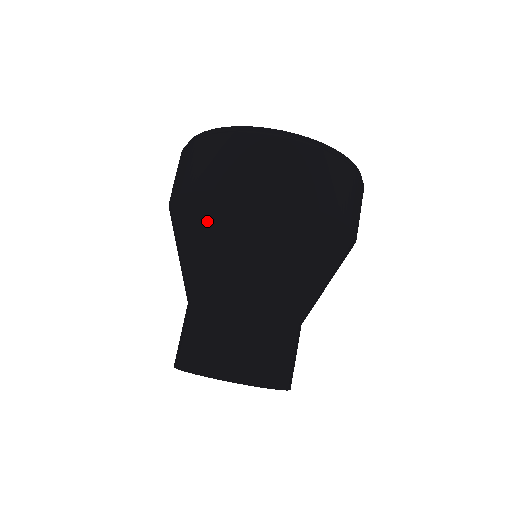
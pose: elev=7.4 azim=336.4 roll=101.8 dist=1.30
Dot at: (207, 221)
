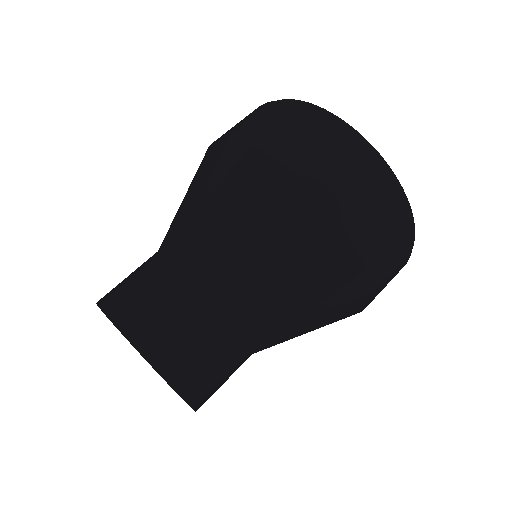
Dot at: (242, 182)
